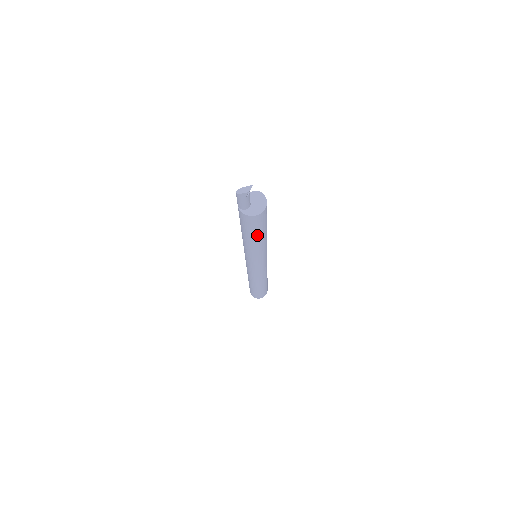
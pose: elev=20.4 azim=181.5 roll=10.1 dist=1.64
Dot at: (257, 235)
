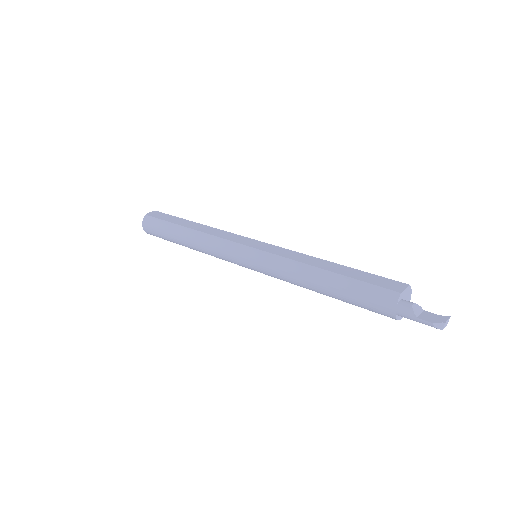
Dot at: occluded
